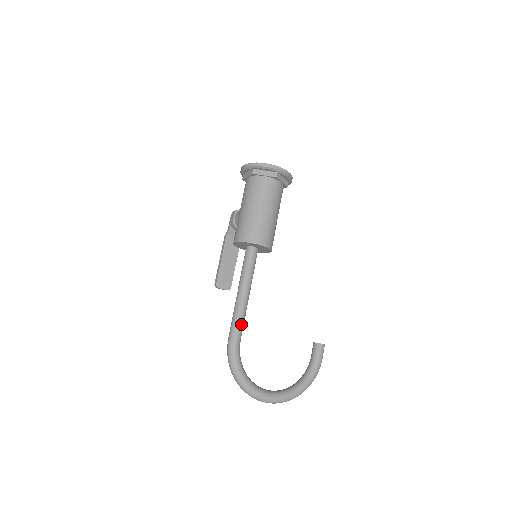
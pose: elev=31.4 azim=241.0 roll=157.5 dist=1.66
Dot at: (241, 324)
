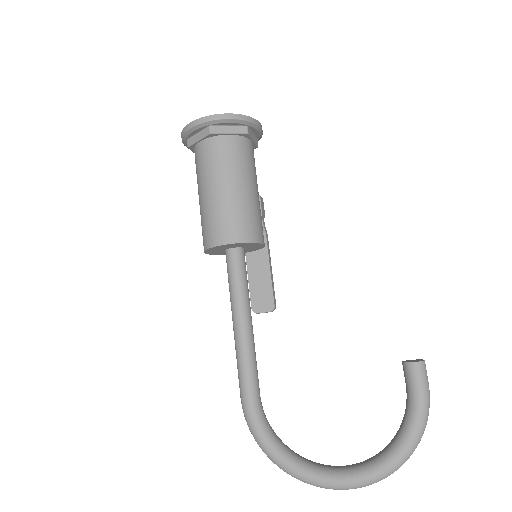
Dot at: (247, 372)
